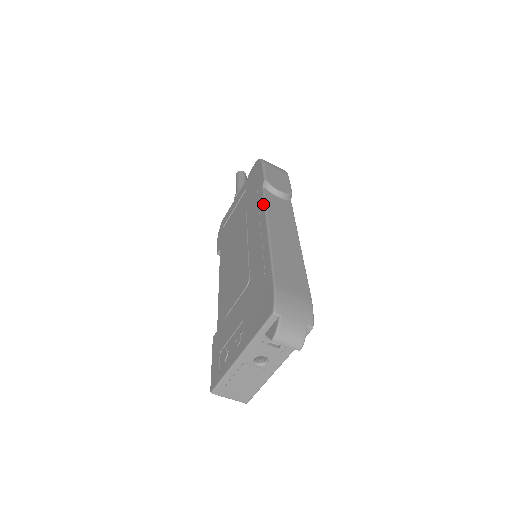
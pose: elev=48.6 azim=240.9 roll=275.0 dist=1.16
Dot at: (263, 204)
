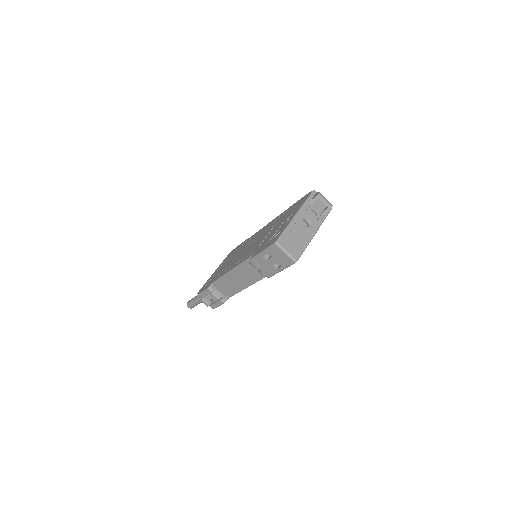
Dot at: (258, 231)
